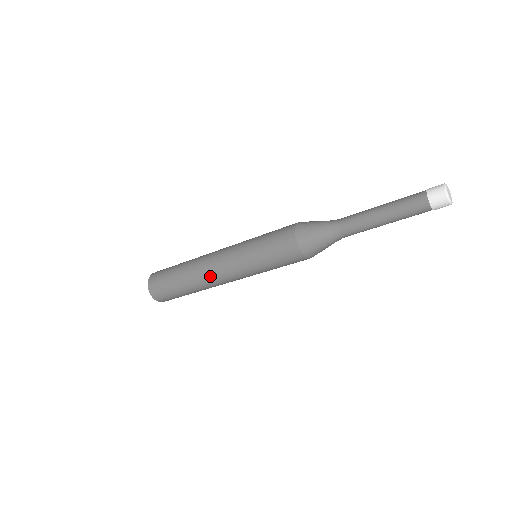
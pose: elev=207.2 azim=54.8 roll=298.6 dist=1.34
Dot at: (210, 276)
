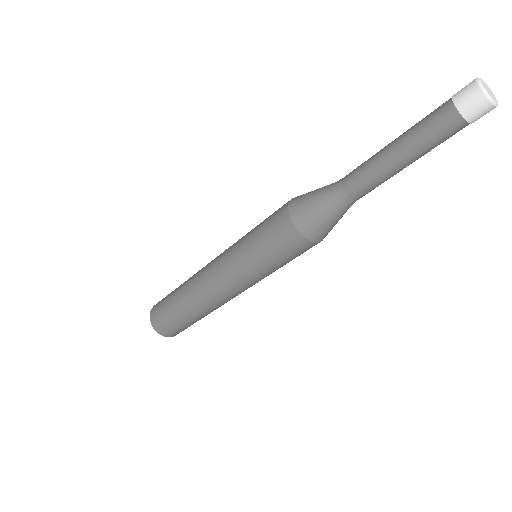
Dot at: (201, 276)
